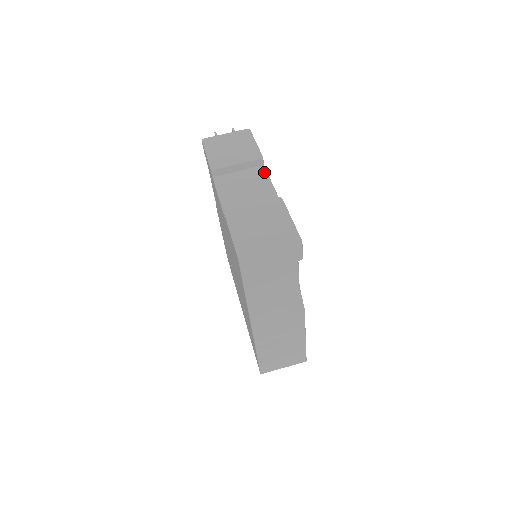
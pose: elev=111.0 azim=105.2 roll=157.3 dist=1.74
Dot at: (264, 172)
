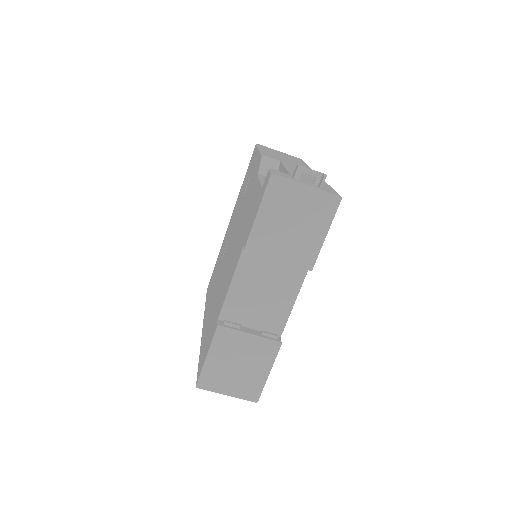
Dot at: (300, 280)
